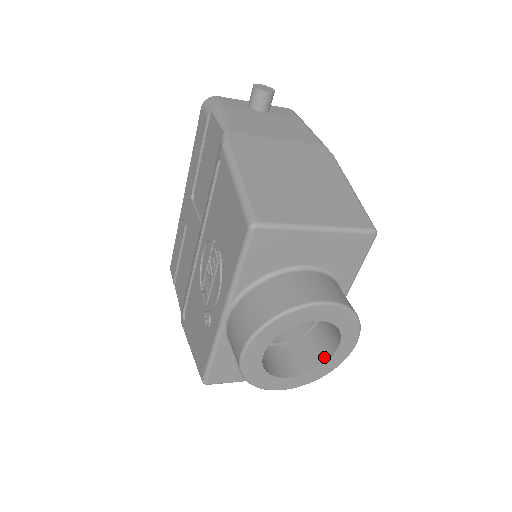
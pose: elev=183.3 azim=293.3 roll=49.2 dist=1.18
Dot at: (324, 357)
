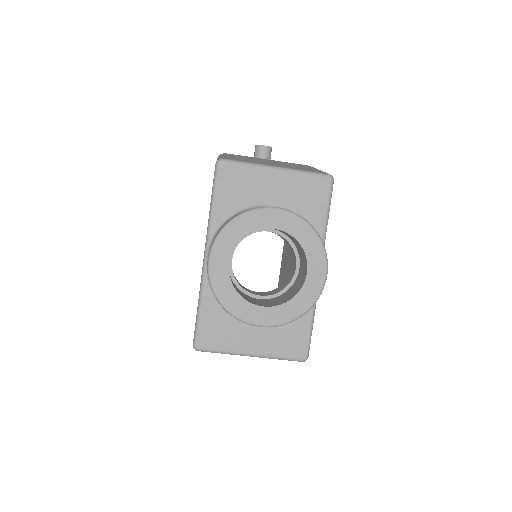
Dot at: (298, 290)
